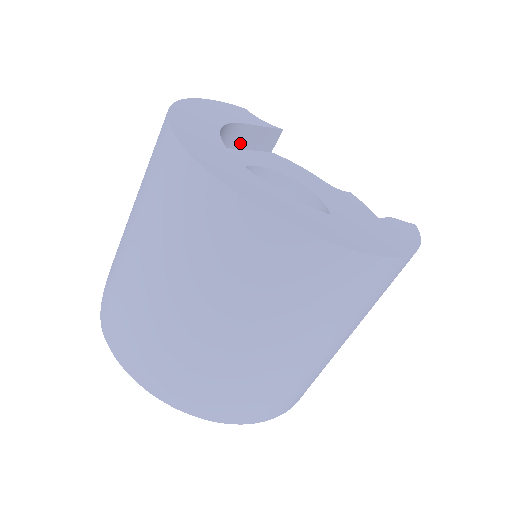
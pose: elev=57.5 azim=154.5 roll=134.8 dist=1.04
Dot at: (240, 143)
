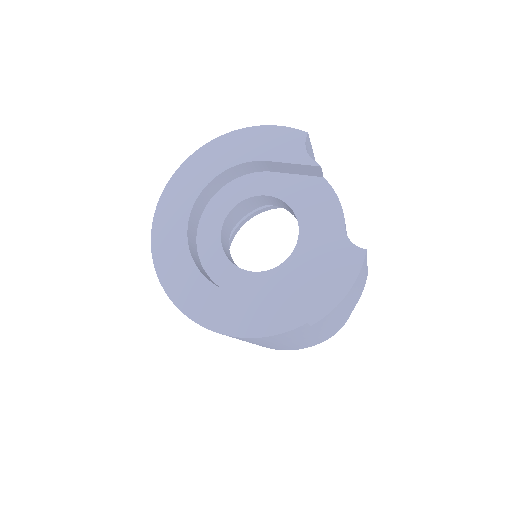
Dot at: (277, 169)
